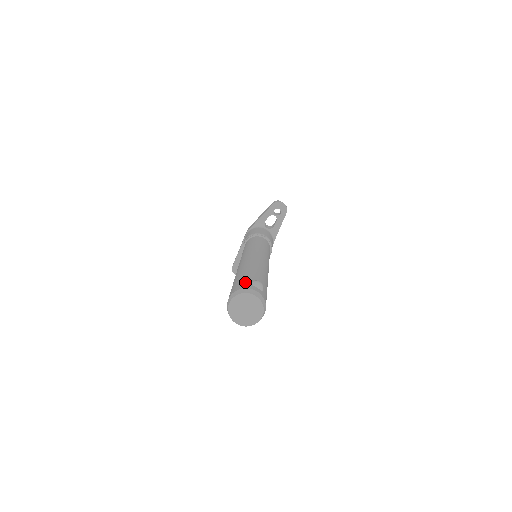
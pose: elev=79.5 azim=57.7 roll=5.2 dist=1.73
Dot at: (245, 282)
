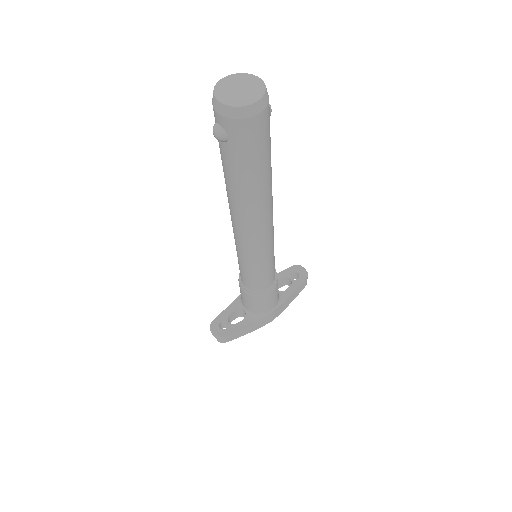
Dot at: occluded
